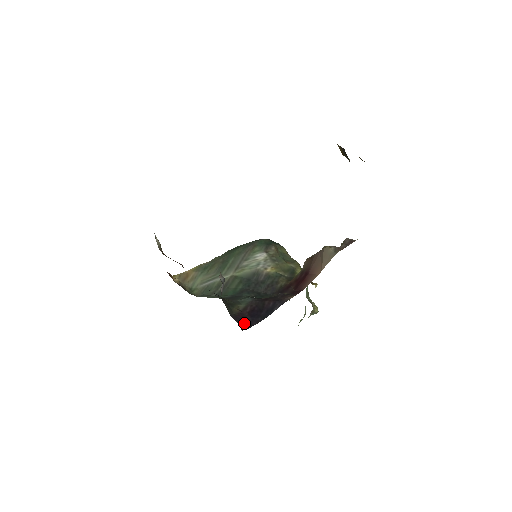
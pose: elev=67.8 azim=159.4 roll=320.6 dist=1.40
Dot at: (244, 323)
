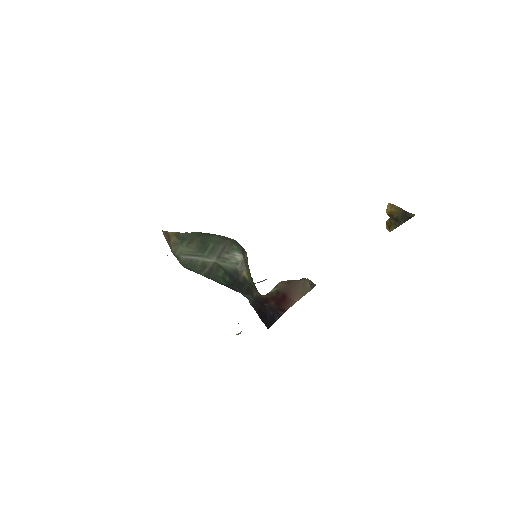
Dot at: (263, 322)
